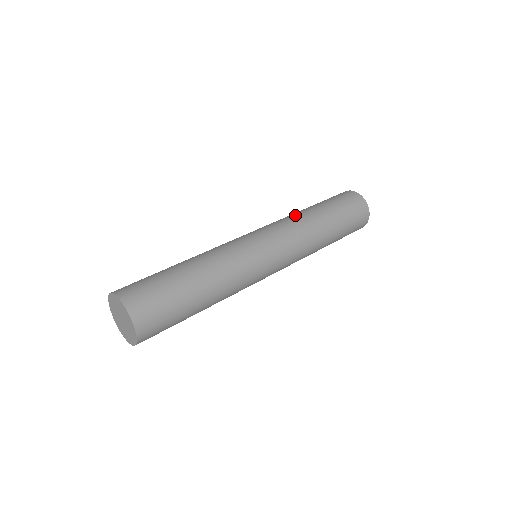
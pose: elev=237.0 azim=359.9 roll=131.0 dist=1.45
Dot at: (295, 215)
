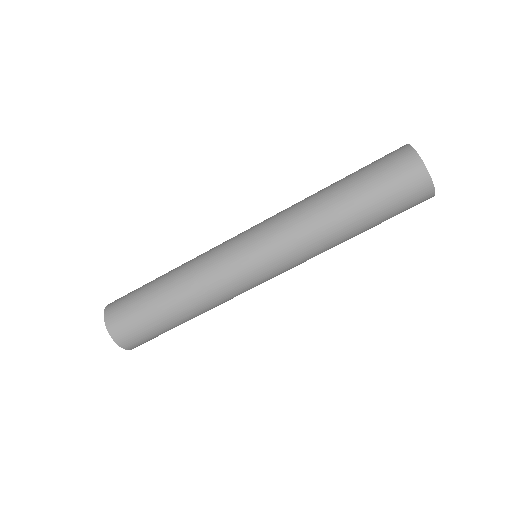
Dot at: (306, 207)
